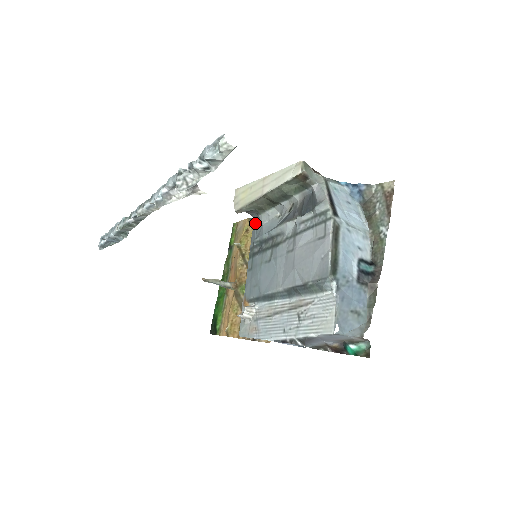
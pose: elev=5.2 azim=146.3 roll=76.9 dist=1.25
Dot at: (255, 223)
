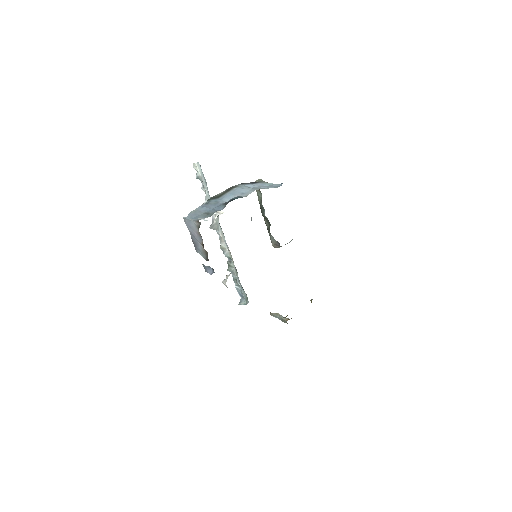
Dot at: occluded
